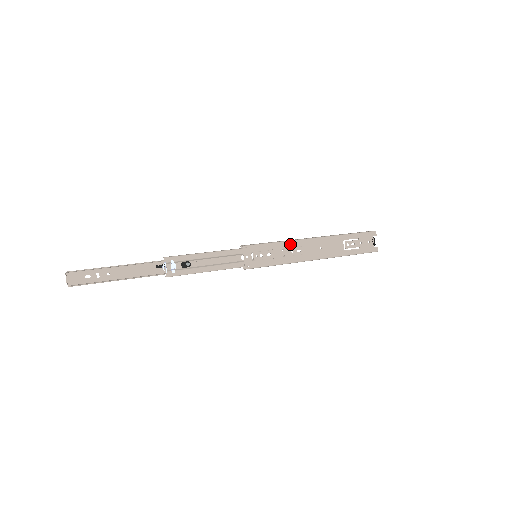
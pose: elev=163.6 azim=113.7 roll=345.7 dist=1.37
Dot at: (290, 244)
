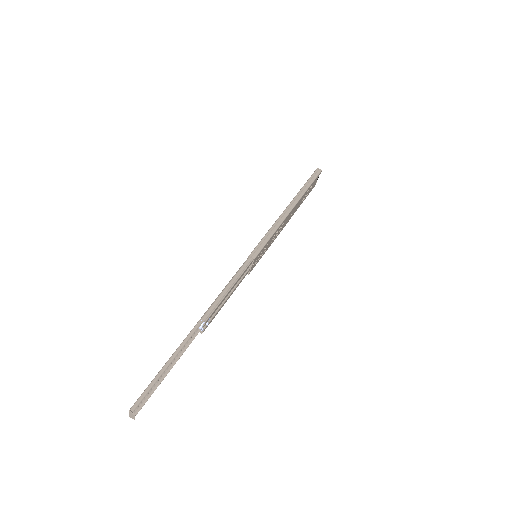
Dot at: (279, 228)
